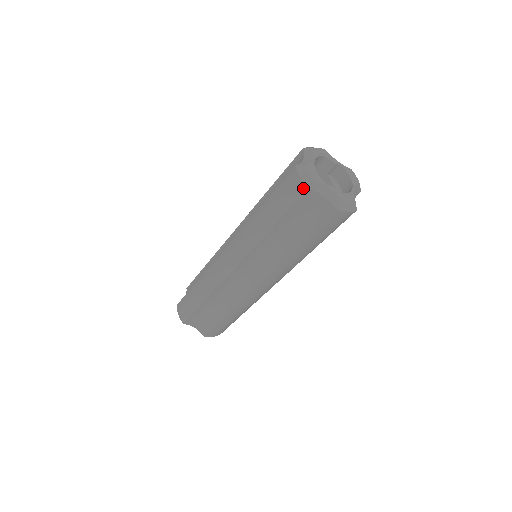
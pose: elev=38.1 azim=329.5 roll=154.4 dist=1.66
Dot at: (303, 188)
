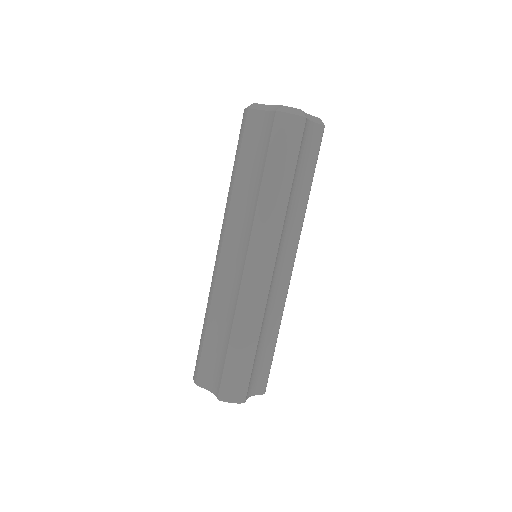
Dot at: (246, 112)
